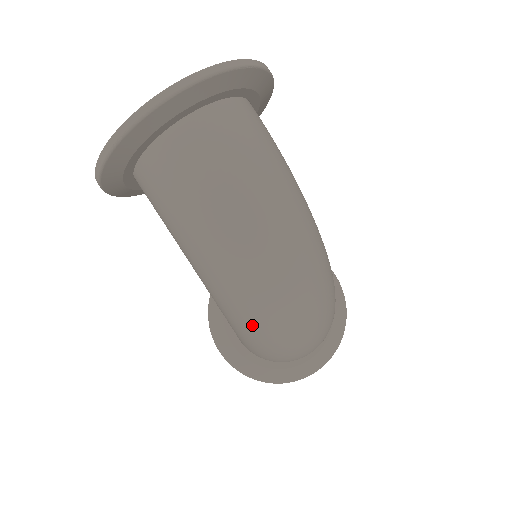
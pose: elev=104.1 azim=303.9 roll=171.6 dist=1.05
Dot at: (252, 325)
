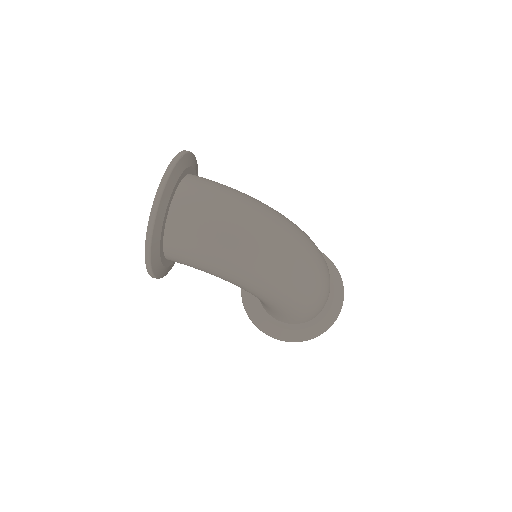
Dot at: (285, 285)
